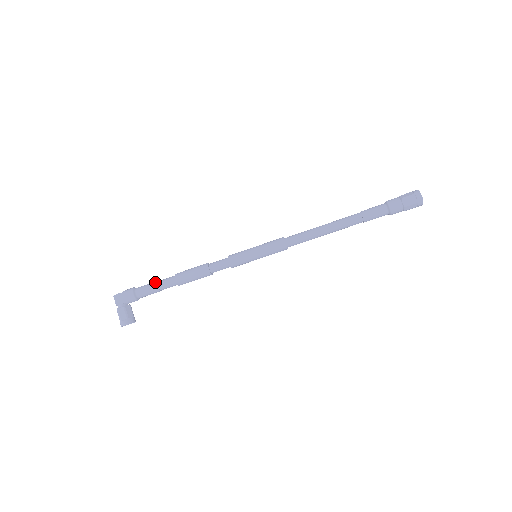
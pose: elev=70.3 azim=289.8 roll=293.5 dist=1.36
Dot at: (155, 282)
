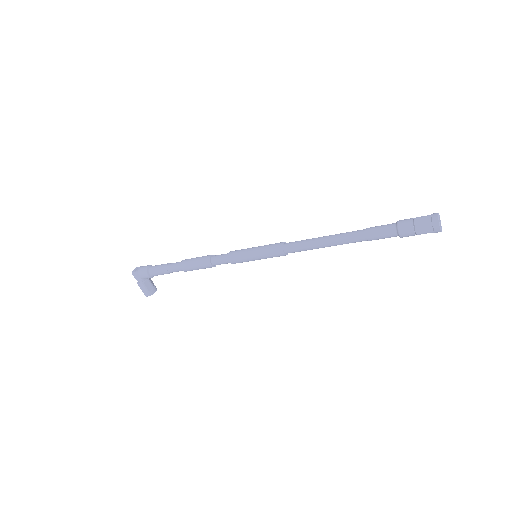
Dot at: (165, 267)
